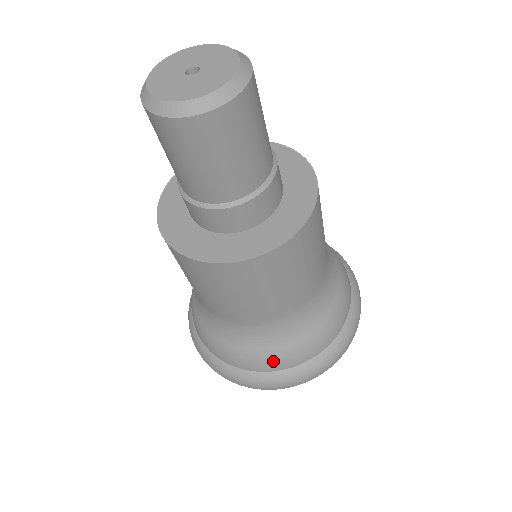
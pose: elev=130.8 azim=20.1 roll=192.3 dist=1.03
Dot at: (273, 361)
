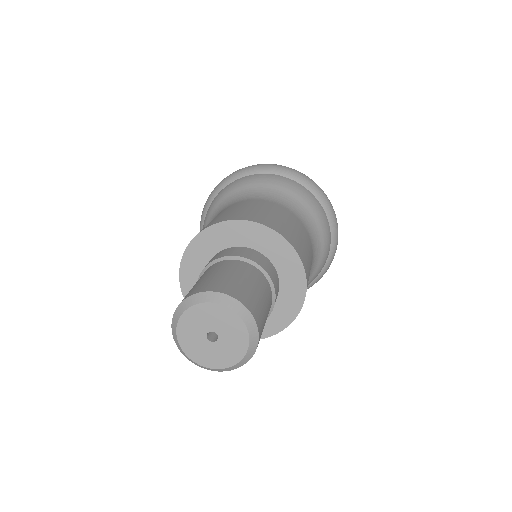
Dot at: (319, 272)
